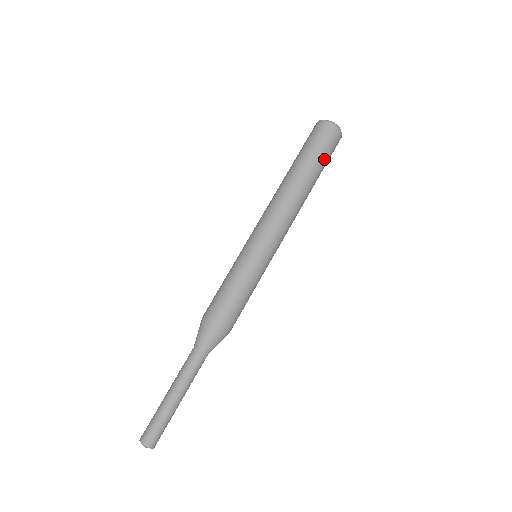
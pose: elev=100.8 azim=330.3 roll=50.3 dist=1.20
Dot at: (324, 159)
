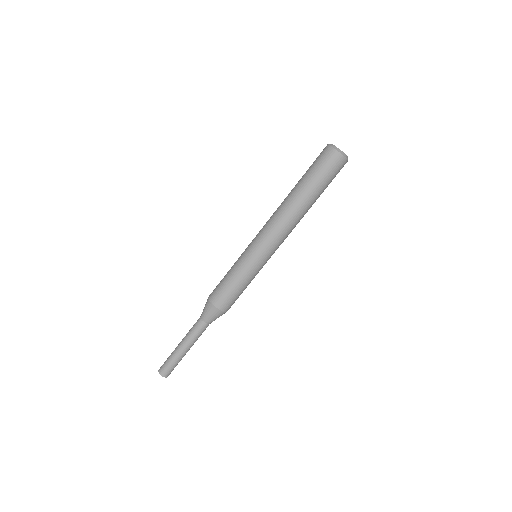
Dot at: (319, 179)
